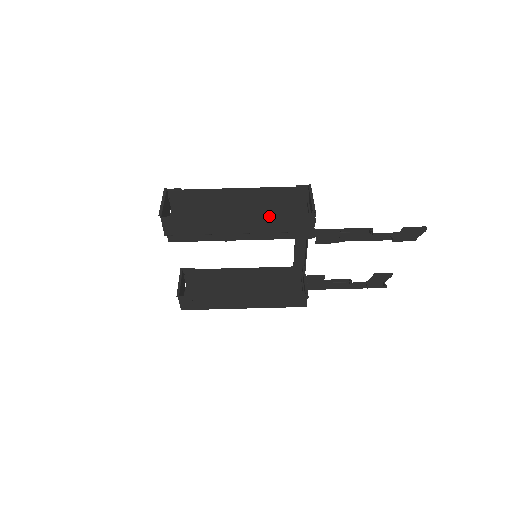
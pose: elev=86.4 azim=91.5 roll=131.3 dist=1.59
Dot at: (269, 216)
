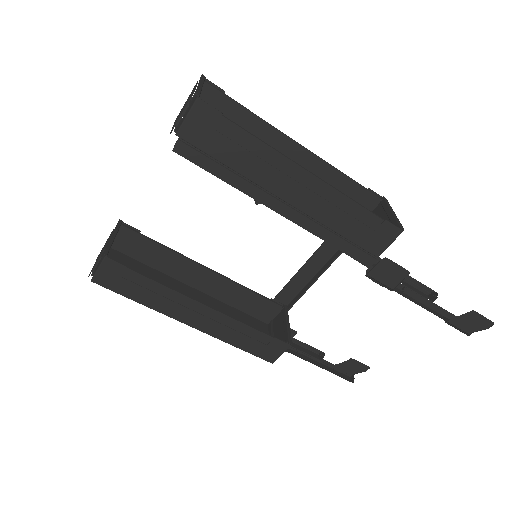
Dot at: (347, 199)
